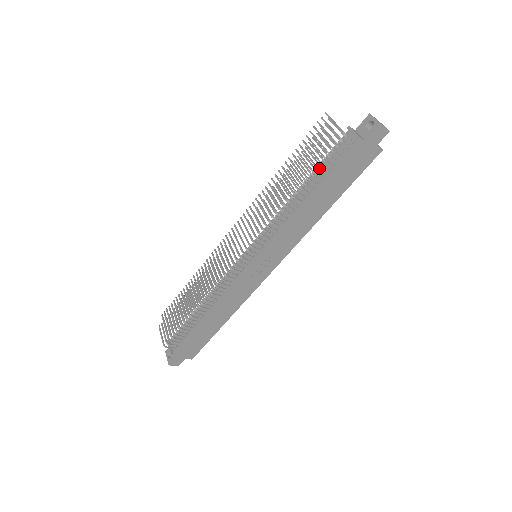
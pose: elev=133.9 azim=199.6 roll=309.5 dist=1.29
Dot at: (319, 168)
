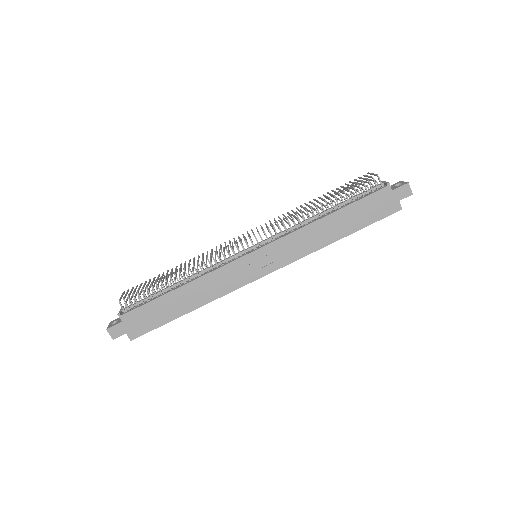
Dot at: (346, 201)
